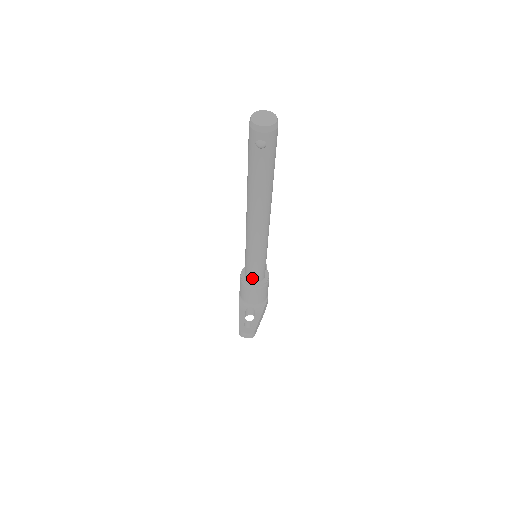
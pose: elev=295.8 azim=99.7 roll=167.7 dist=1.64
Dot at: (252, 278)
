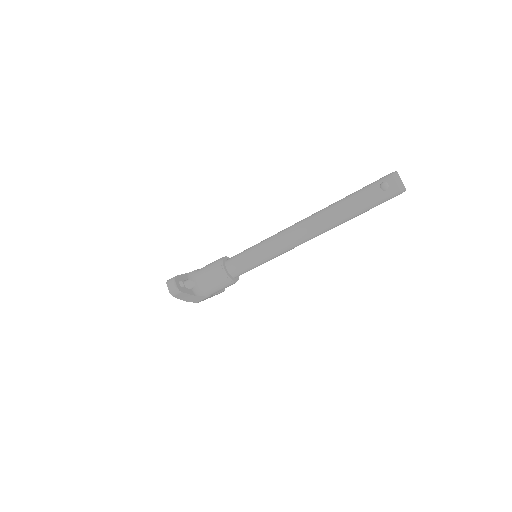
Dot at: (232, 264)
